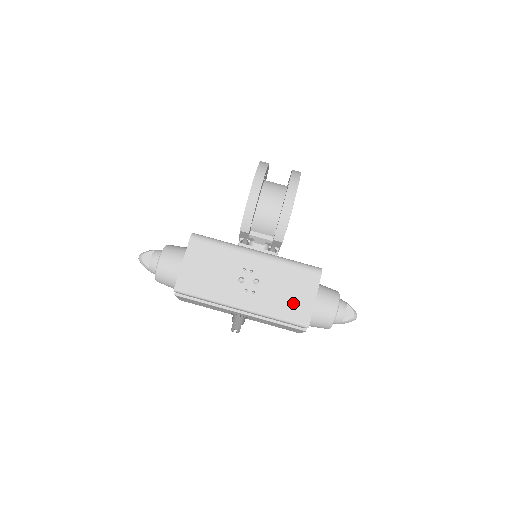
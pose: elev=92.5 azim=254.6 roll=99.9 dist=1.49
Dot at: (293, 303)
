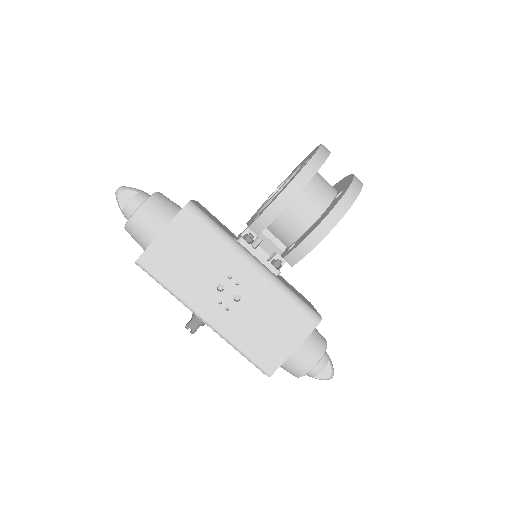
Dot at: (266, 343)
